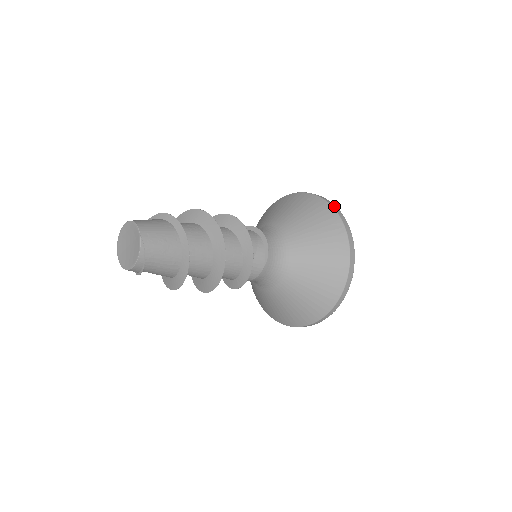
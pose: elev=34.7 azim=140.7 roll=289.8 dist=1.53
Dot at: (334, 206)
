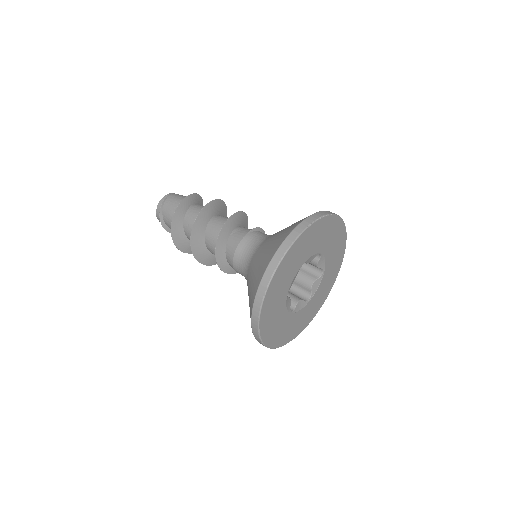
Dot at: occluded
